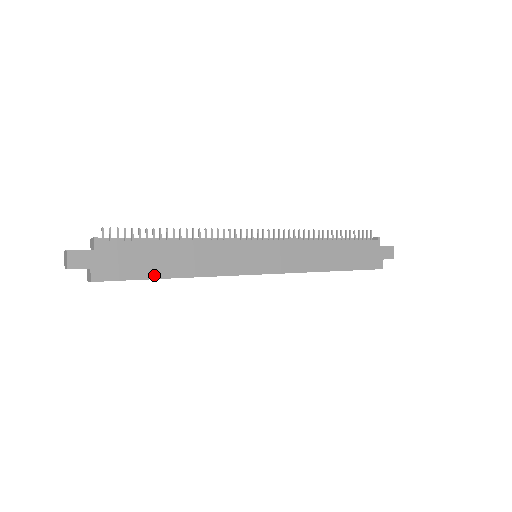
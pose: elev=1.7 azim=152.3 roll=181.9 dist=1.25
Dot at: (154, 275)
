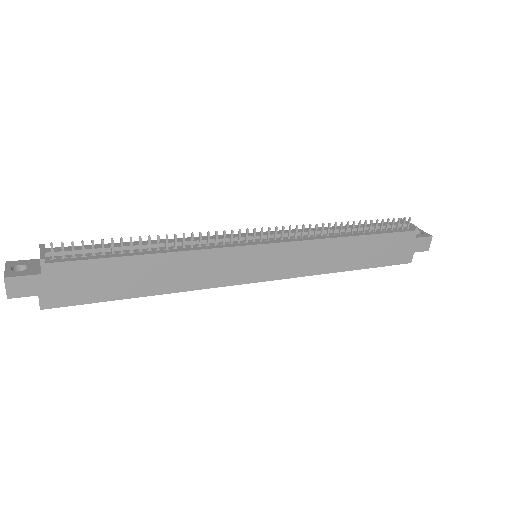
Dot at: (122, 295)
